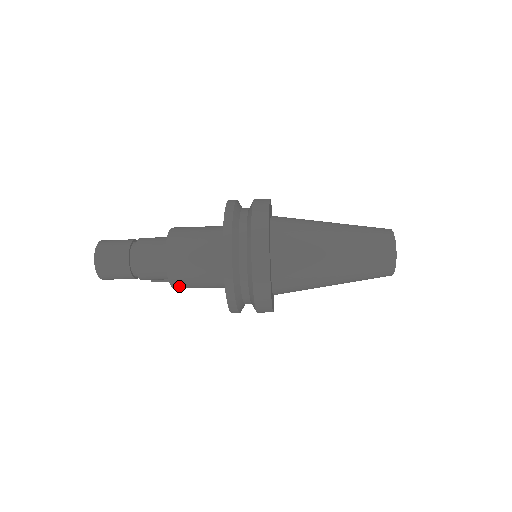
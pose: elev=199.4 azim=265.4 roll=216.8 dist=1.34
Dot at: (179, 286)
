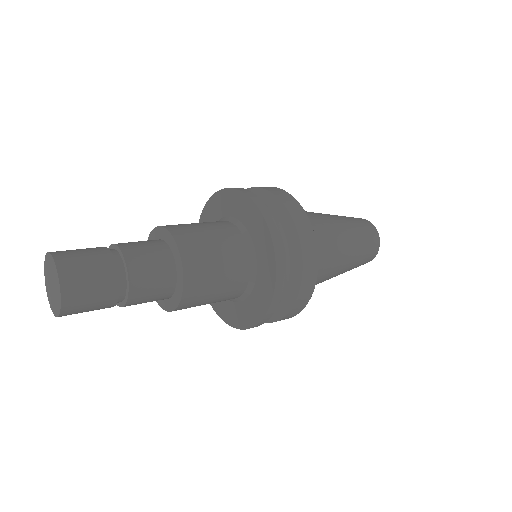
Dot at: occluded
